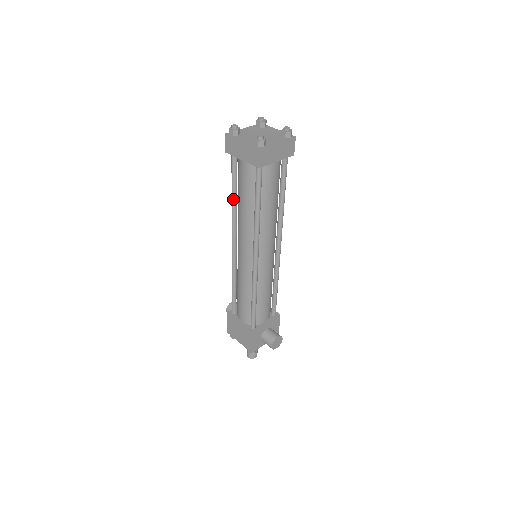
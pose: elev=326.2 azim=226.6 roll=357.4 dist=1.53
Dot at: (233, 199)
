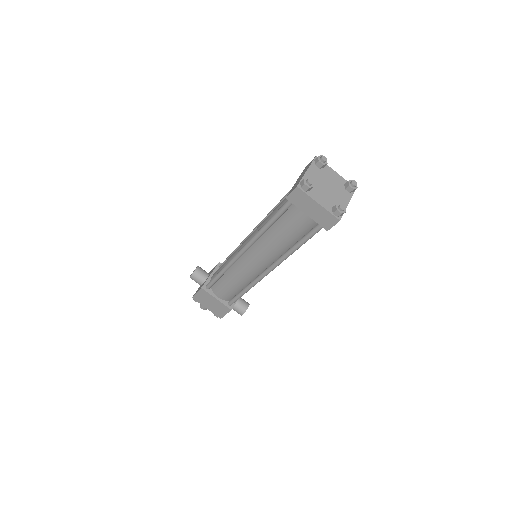
Dot at: (267, 228)
